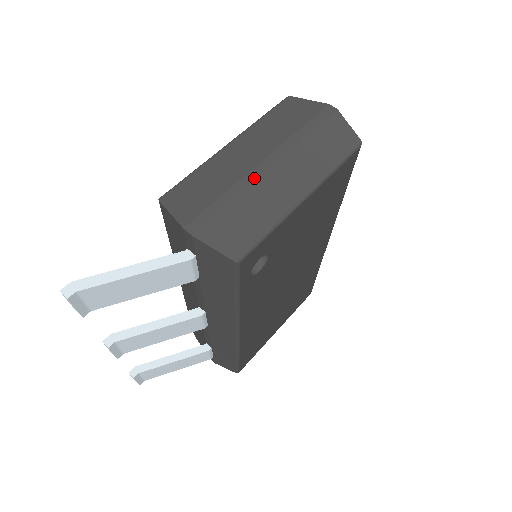
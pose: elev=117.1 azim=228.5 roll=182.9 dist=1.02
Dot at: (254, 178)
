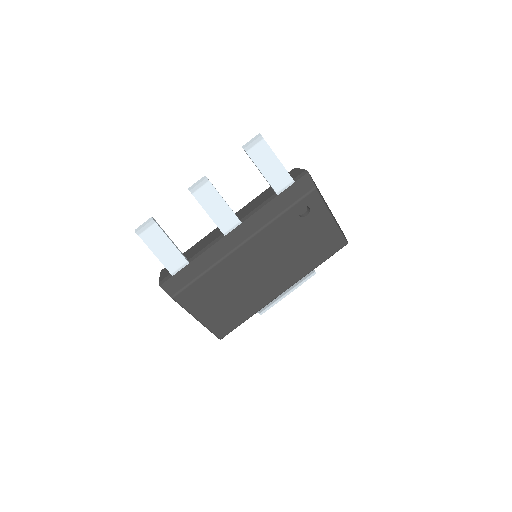
Dot at: occluded
